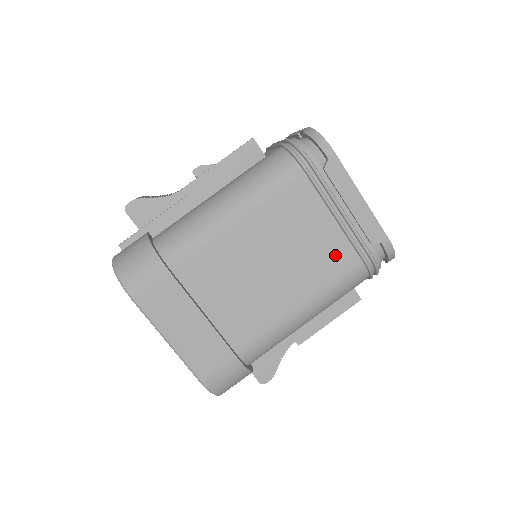
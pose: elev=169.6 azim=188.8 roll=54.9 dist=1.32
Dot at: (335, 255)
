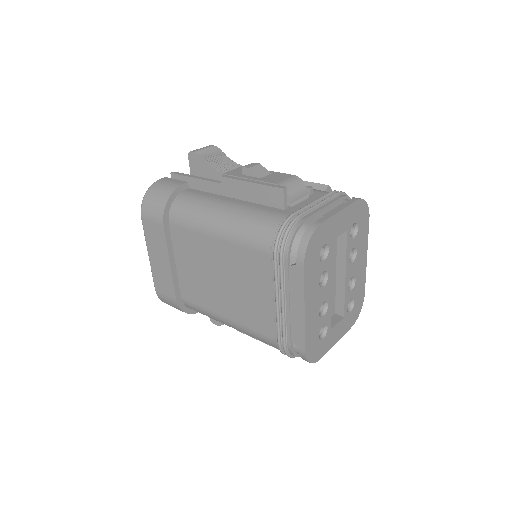
Dot at: (263, 319)
